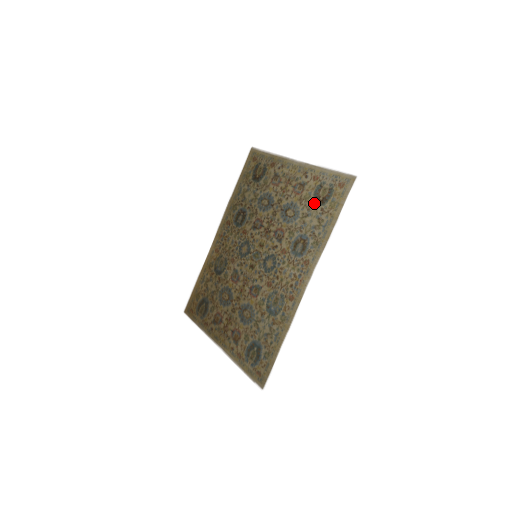
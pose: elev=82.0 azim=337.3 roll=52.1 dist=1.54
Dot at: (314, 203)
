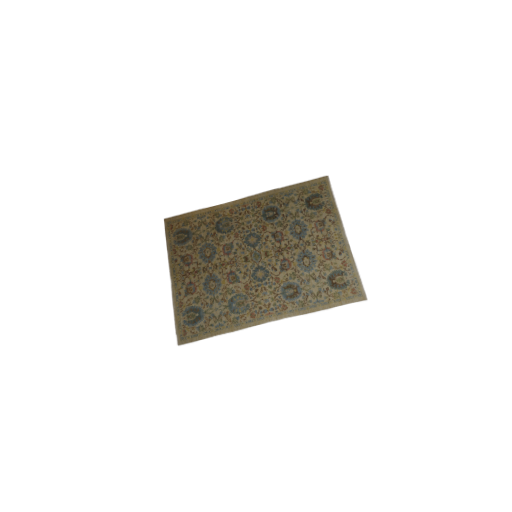
Dot at: (327, 278)
